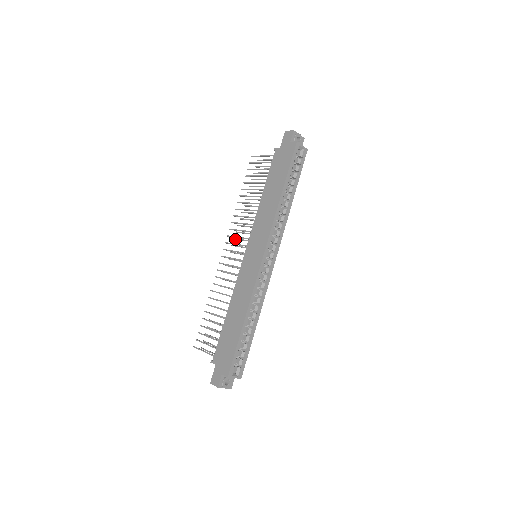
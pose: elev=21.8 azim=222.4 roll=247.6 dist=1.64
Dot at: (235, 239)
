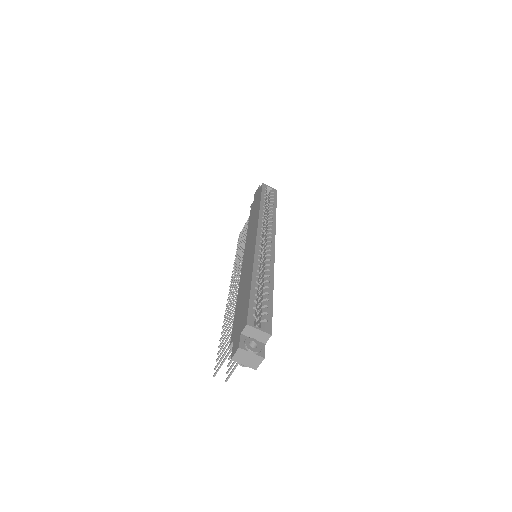
Dot at: occluded
